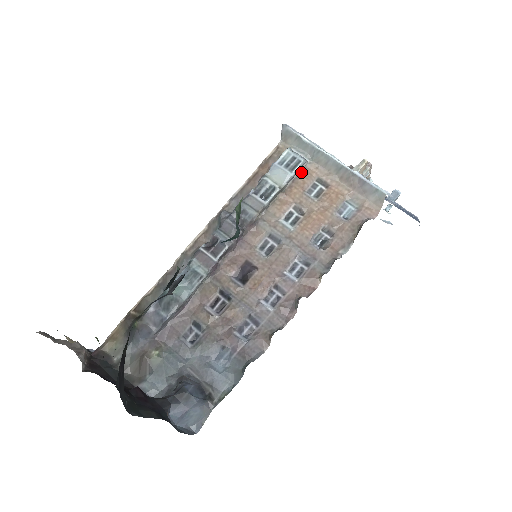
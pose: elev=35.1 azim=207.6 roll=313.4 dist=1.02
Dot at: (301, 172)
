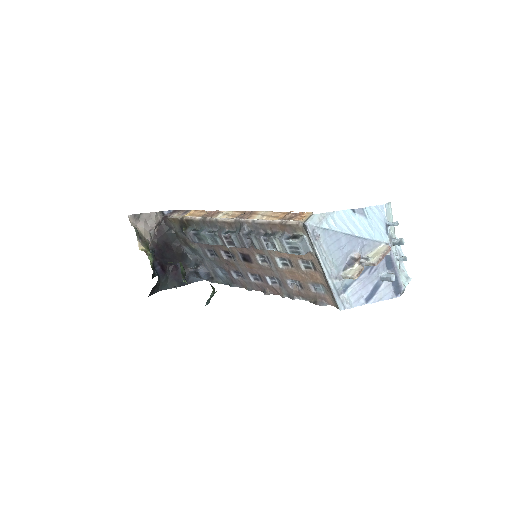
Dot at: occluded
